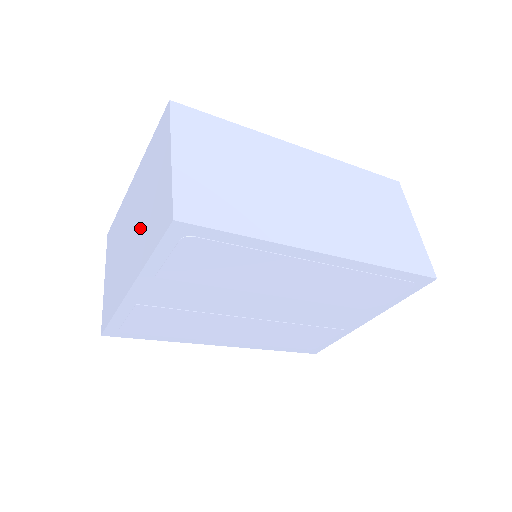
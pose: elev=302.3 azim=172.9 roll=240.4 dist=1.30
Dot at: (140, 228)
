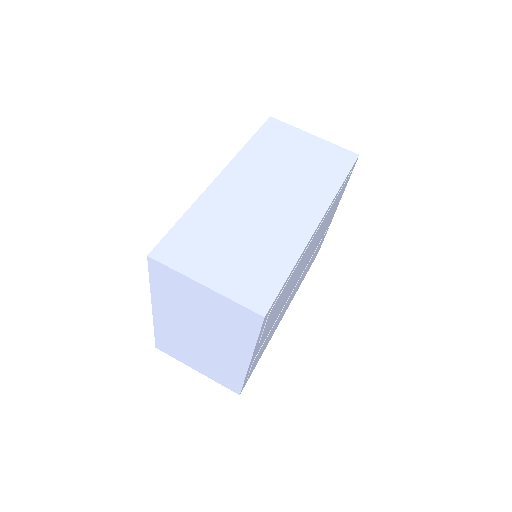
Dot at: (215, 332)
